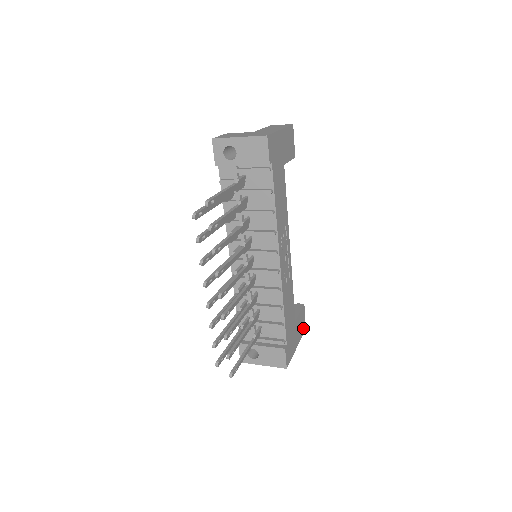
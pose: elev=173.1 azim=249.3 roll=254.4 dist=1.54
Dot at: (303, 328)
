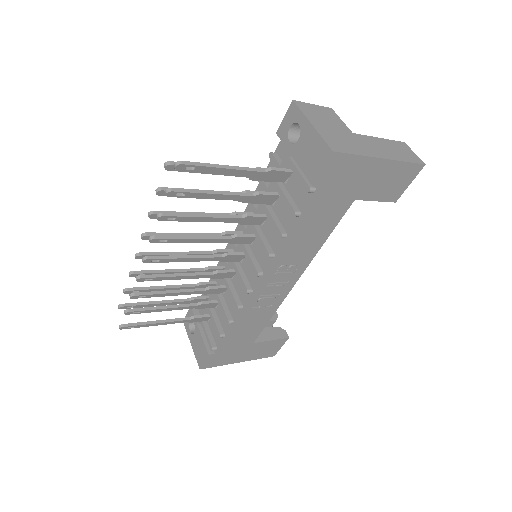
Dot at: (268, 354)
